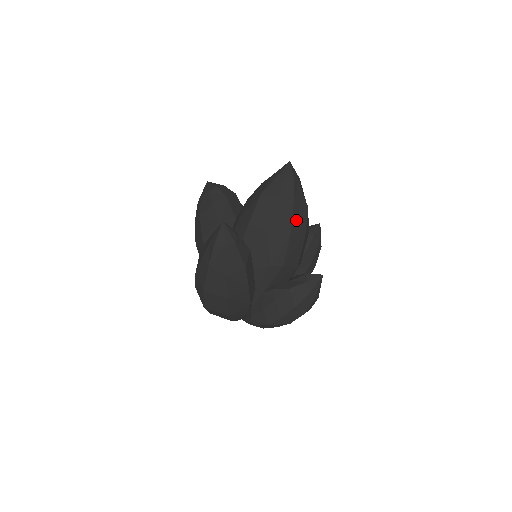
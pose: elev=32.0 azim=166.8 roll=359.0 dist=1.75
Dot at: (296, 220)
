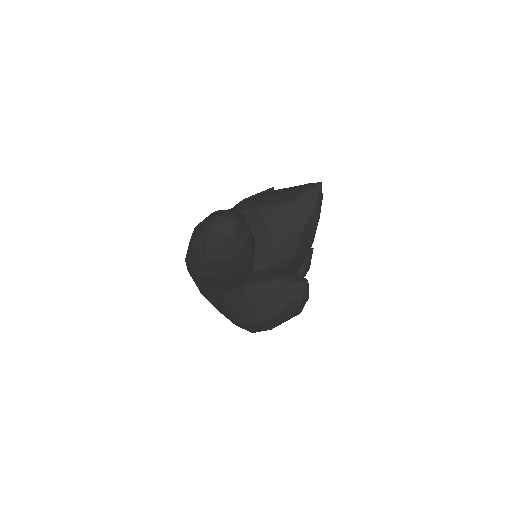
Dot at: occluded
